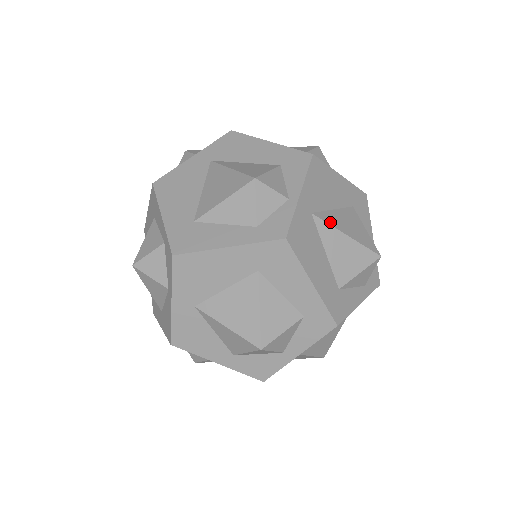
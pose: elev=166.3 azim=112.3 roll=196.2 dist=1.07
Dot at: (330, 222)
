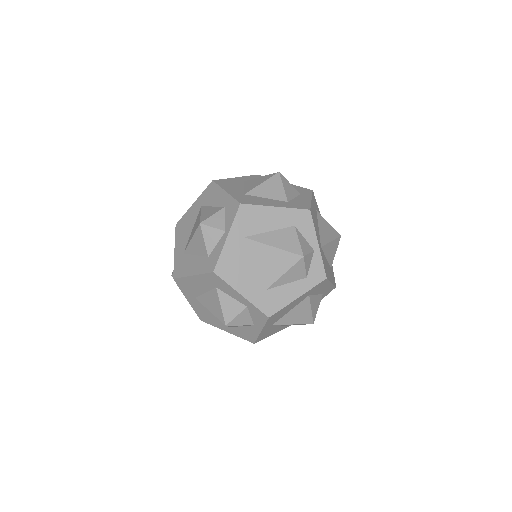
Dot at: (325, 242)
